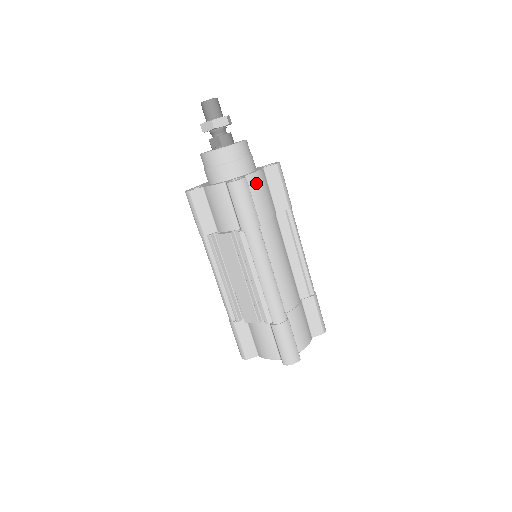
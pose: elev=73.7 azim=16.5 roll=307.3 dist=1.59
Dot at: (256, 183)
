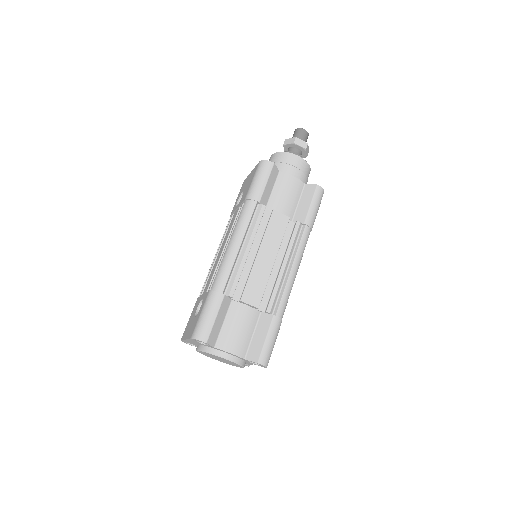
Dot at: occluded
